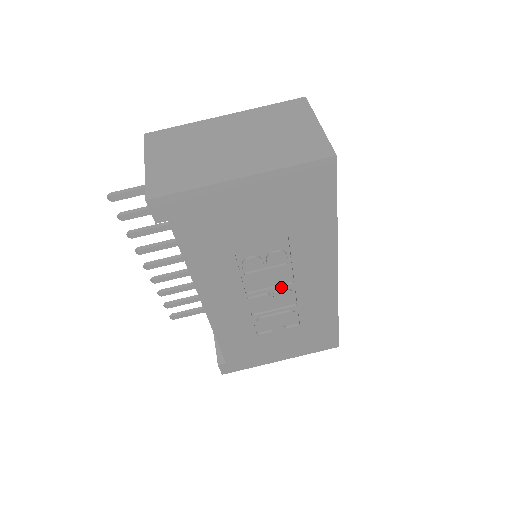
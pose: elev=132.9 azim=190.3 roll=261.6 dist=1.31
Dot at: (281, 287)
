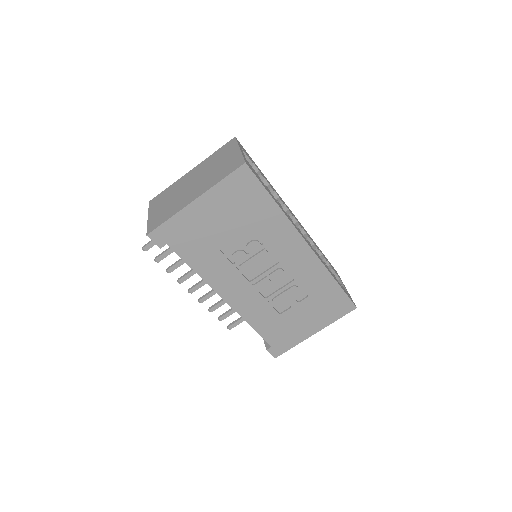
Dot at: (272, 268)
